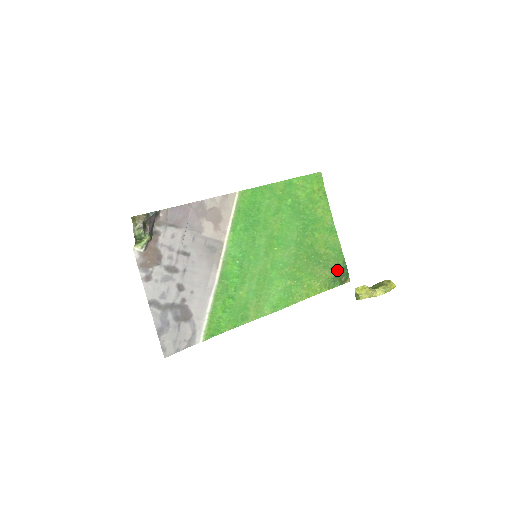
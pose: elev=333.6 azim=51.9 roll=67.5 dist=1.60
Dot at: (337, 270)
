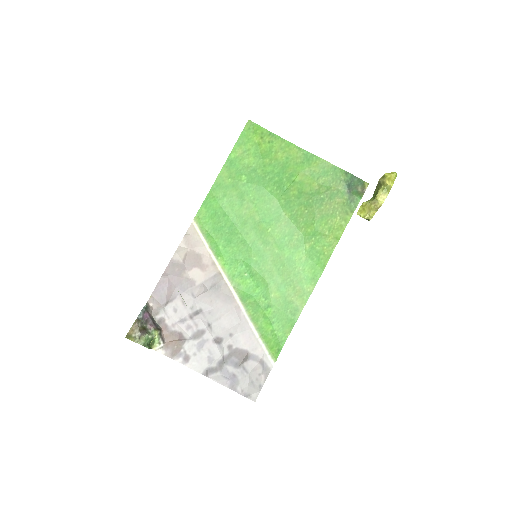
Dot at: (346, 188)
